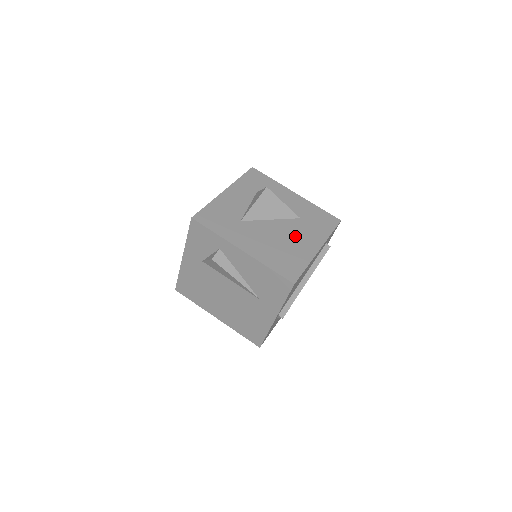
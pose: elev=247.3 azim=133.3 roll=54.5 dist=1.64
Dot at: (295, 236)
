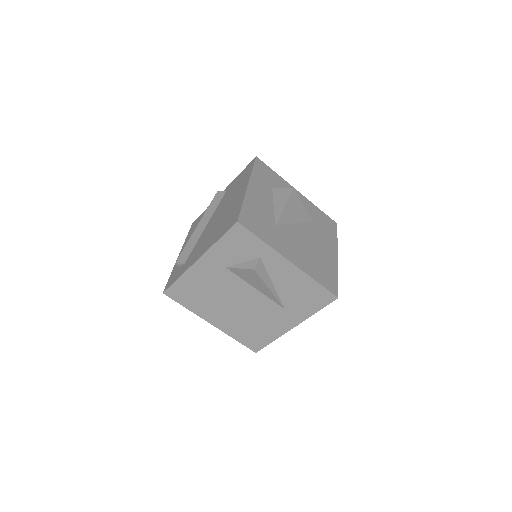
Dot at: (318, 242)
